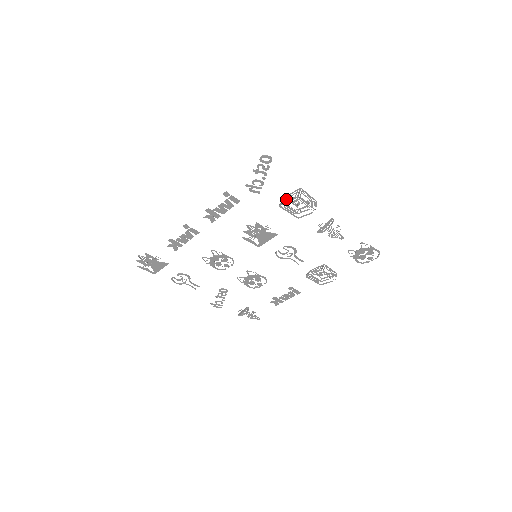
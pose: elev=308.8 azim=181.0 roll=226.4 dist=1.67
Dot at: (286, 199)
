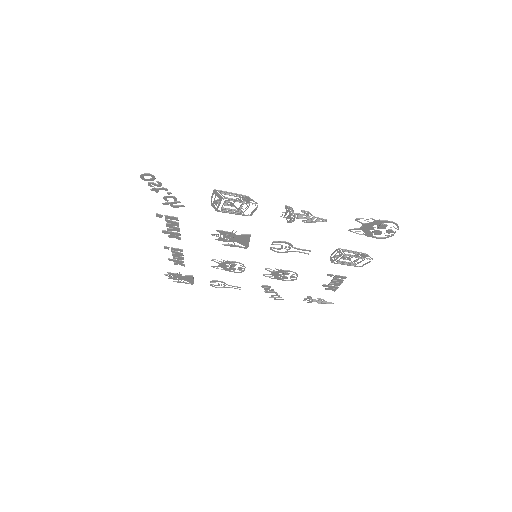
Dot at: (214, 203)
